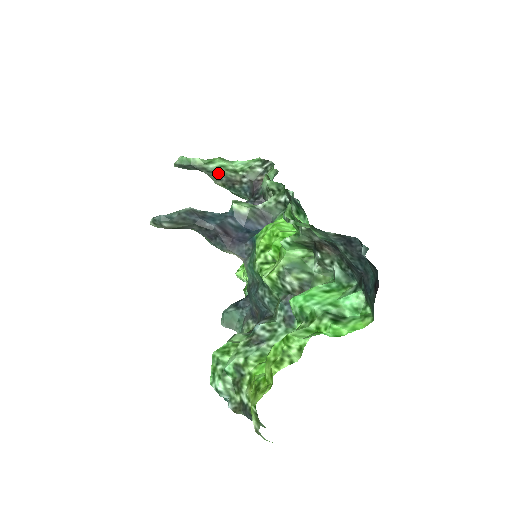
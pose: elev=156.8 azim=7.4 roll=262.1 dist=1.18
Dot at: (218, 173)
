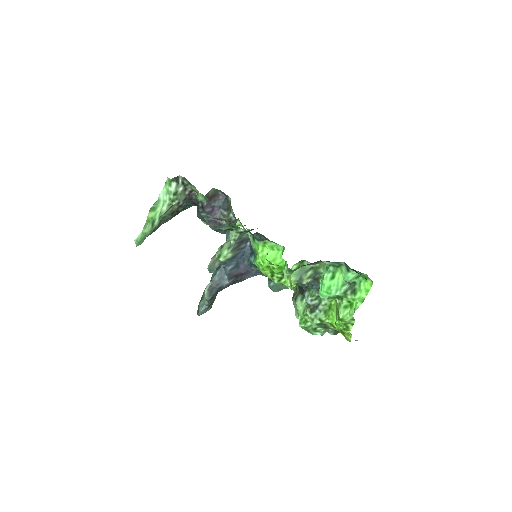
Dot at: (163, 219)
